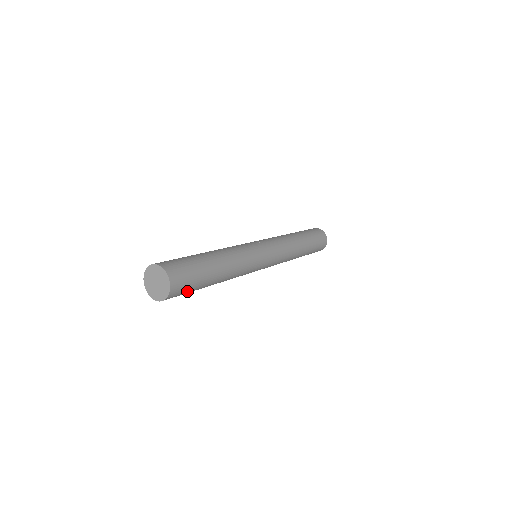
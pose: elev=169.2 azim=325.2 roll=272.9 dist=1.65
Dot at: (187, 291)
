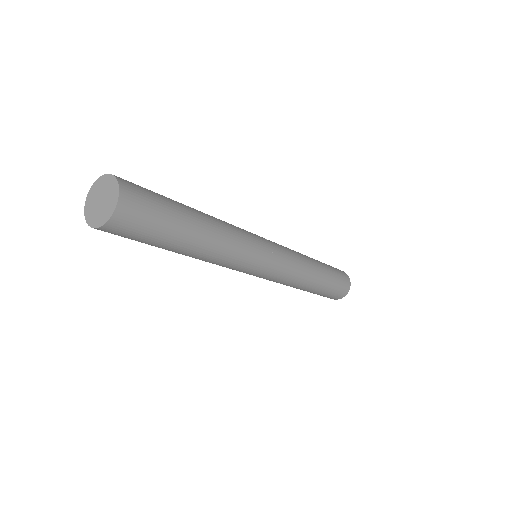
Dot at: (154, 208)
